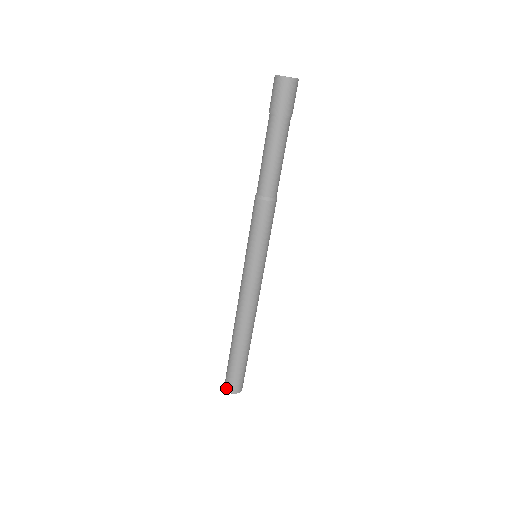
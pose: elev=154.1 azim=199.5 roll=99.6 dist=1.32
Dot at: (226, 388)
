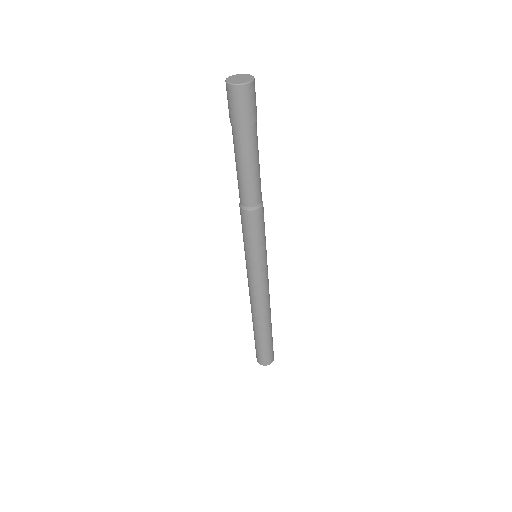
Dot at: (259, 362)
